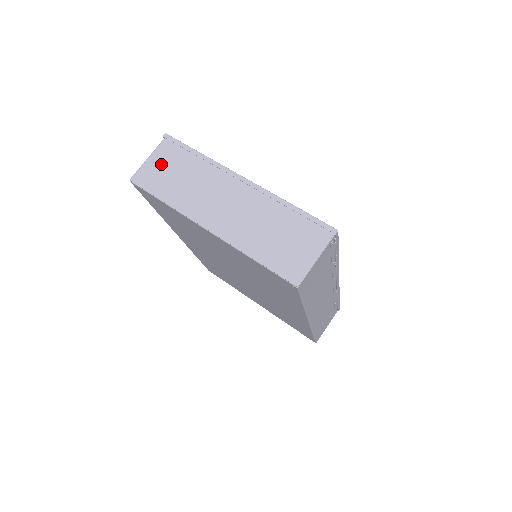
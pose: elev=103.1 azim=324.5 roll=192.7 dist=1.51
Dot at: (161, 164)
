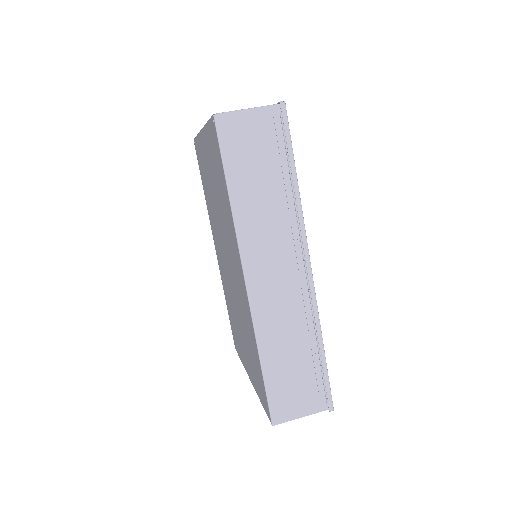
Dot at: occluded
